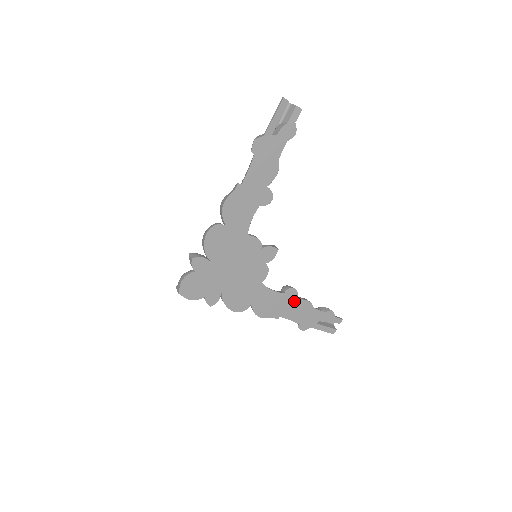
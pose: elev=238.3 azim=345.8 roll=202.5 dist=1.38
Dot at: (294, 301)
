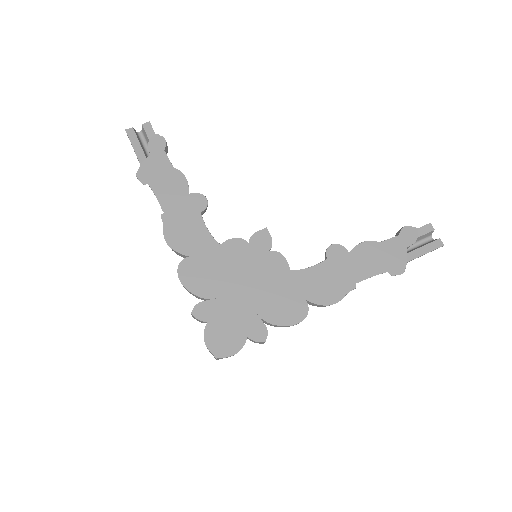
Dot at: (349, 256)
